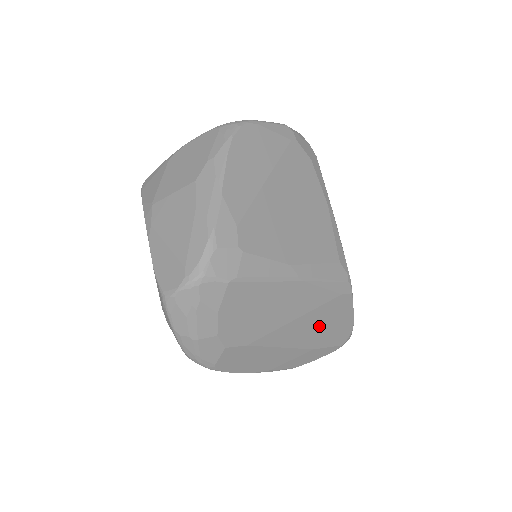
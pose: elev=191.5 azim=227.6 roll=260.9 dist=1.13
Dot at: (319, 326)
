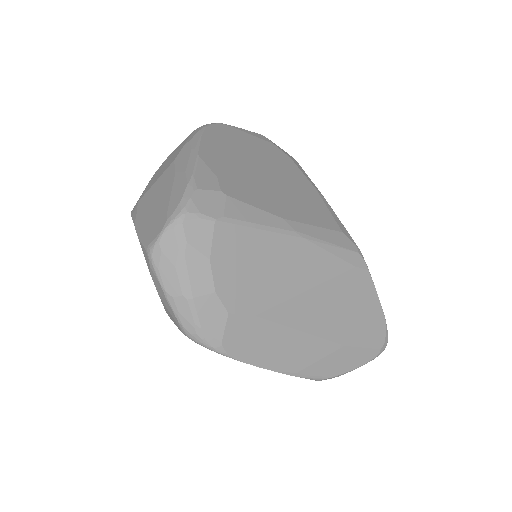
Dot at: (341, 309)
